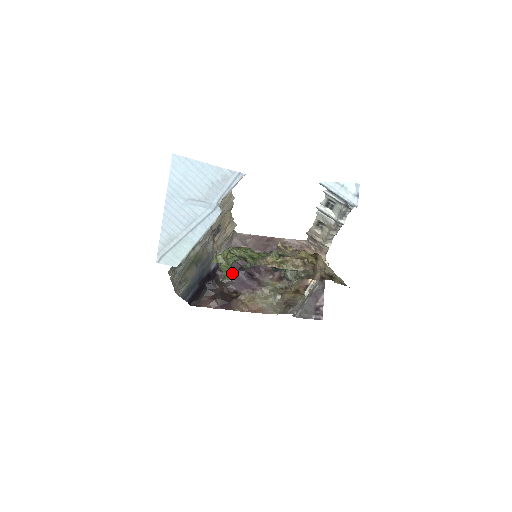
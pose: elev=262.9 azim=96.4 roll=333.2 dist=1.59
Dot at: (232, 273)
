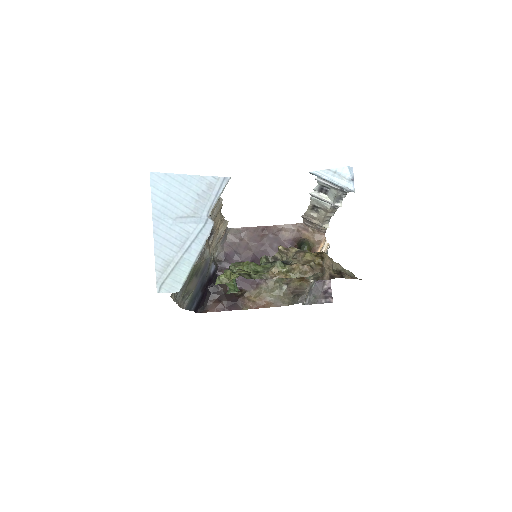
Dot at: occluded
